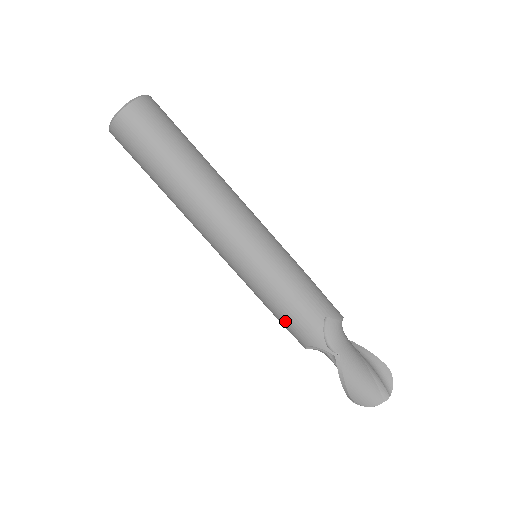
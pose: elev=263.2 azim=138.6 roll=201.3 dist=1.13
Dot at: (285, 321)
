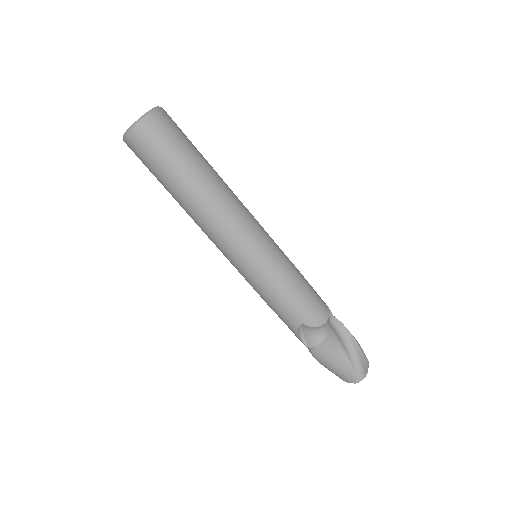
Dot at: occluded
